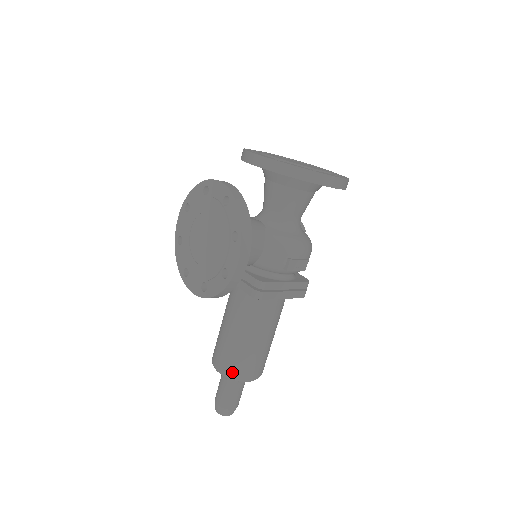
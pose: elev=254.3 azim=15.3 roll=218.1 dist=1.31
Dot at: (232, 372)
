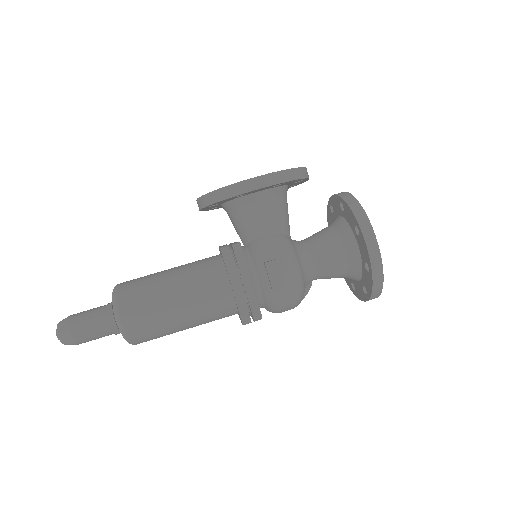
Dot at: (123, 291)
